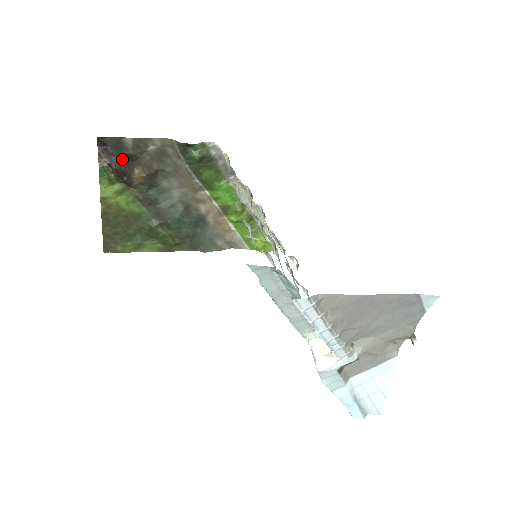
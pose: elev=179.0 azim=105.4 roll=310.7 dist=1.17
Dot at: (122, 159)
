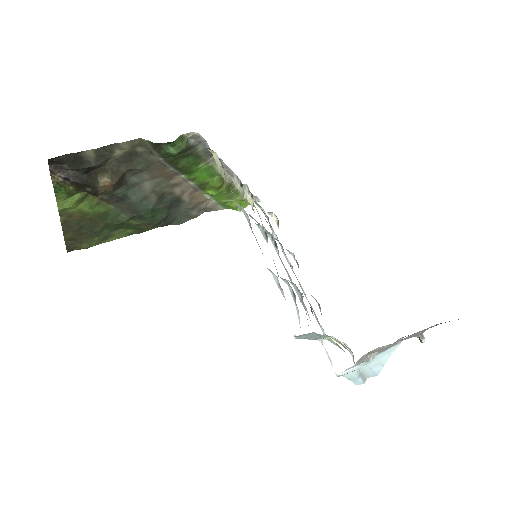
Dot at: (82, 172)
